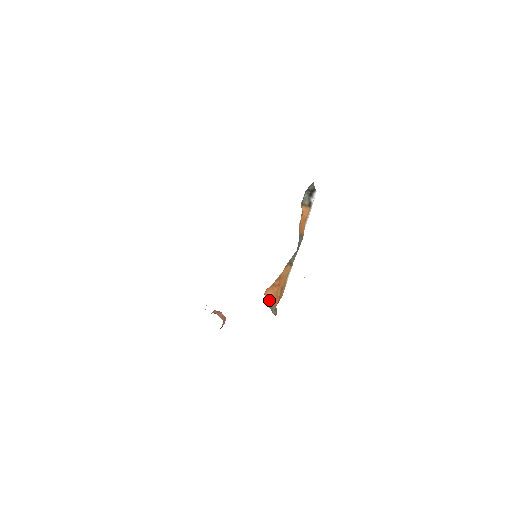
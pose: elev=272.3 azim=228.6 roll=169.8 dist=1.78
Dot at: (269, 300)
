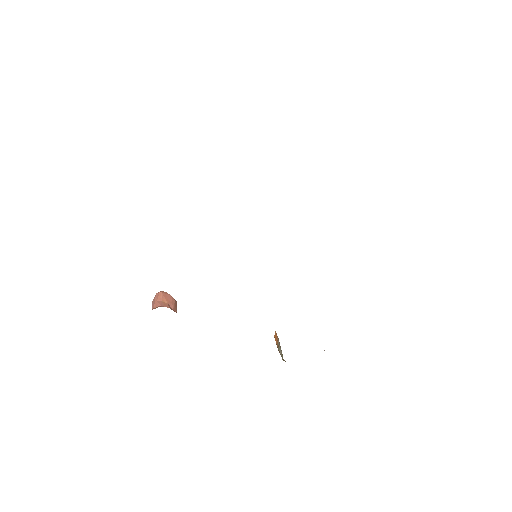
Dot at: (276, 336)
